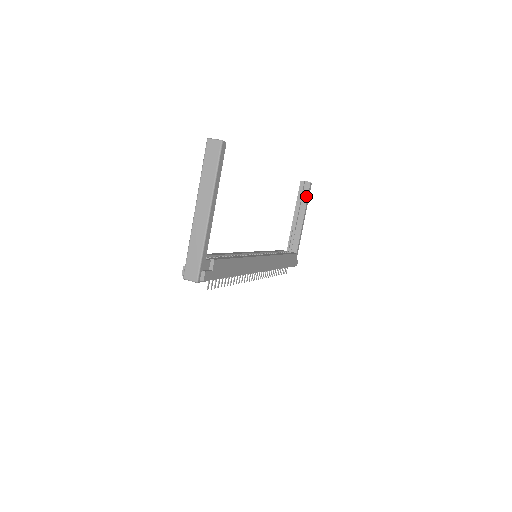
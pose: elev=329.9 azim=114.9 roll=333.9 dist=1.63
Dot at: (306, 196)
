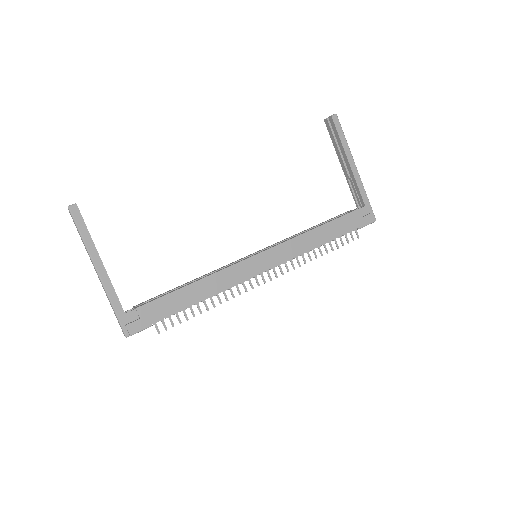
Dot at: (336, 134)
